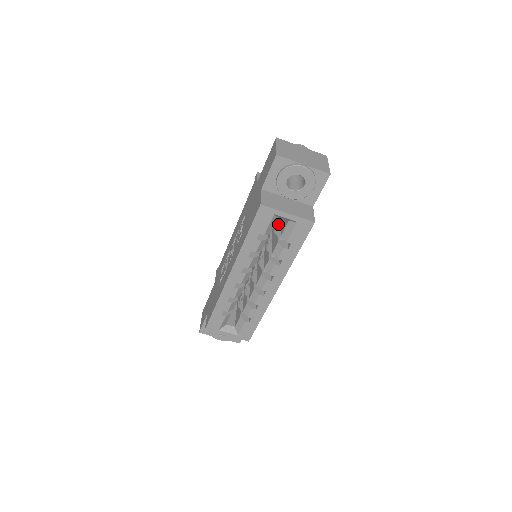
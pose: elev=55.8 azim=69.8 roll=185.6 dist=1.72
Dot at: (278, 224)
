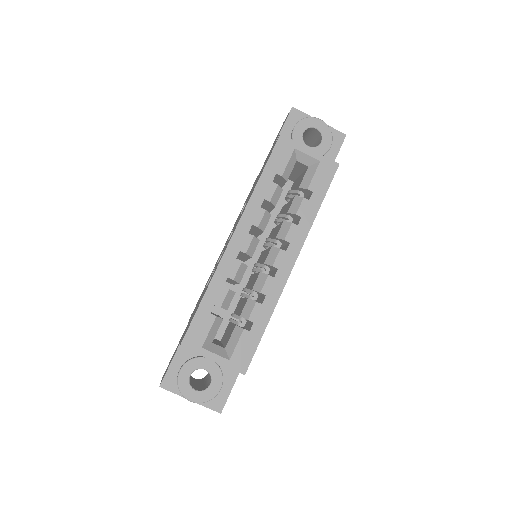
Dot at: (288, 199)
